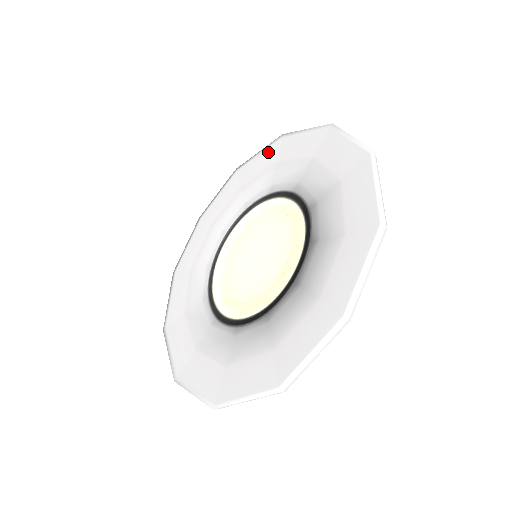
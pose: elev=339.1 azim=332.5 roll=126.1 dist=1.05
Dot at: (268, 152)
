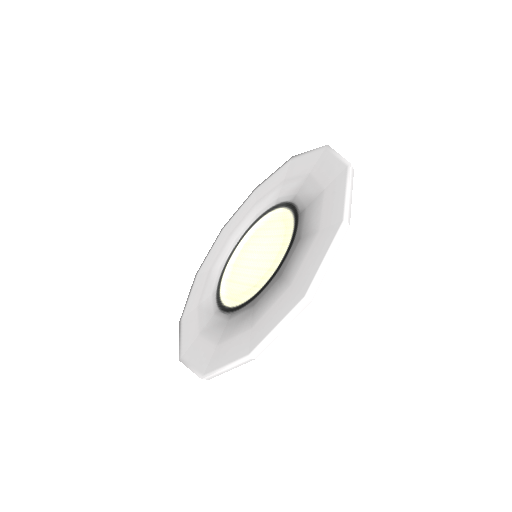
Dot at: (312, 157)
